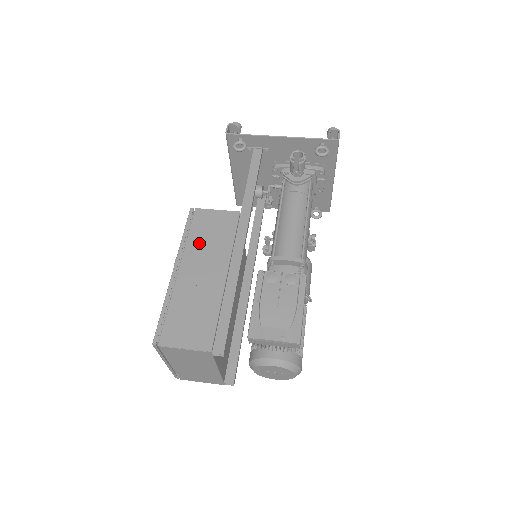
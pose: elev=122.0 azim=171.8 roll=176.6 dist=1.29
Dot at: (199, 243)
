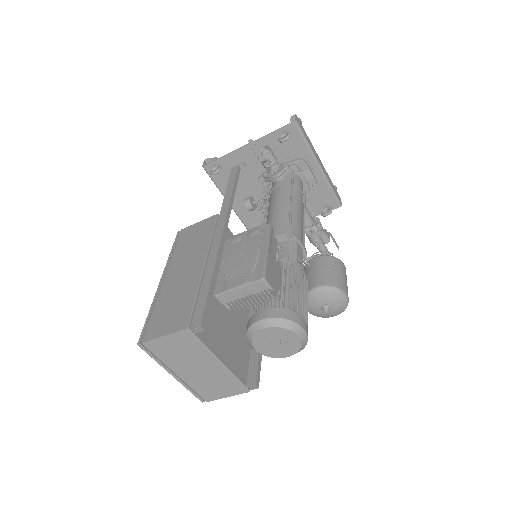
Dot at: (182, 251)
